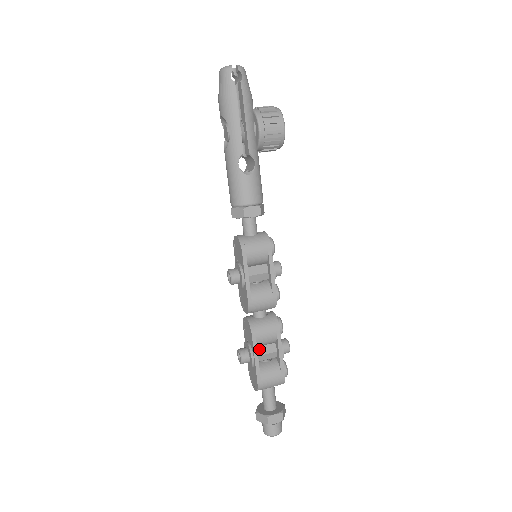
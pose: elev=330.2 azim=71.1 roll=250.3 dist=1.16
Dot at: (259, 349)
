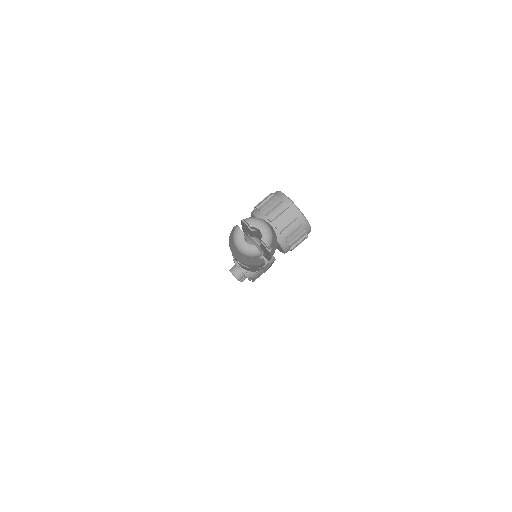
Dot at: occluded
